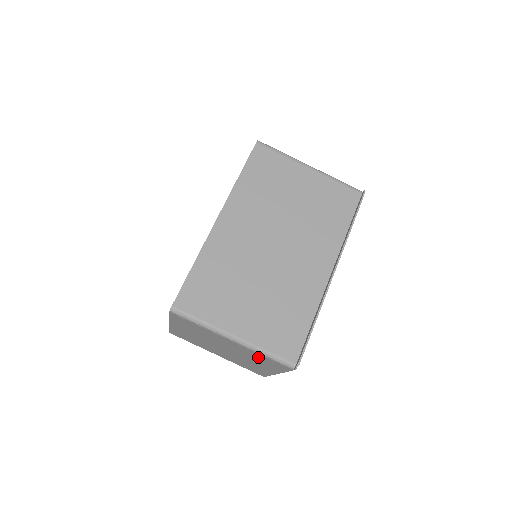
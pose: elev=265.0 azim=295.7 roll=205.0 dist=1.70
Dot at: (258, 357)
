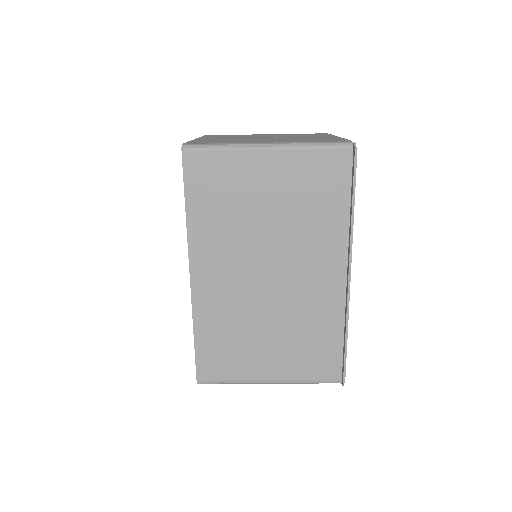
Dot at: occluded
